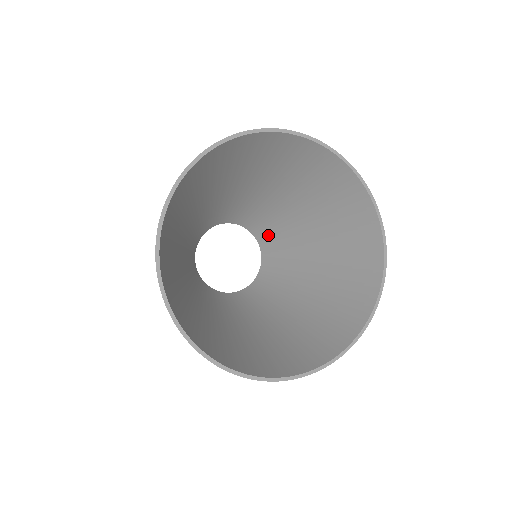
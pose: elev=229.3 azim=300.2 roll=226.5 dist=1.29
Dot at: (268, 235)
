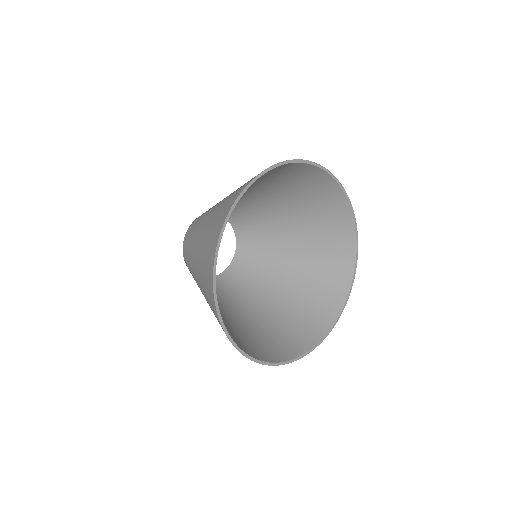
Dot at: (249, 235)
